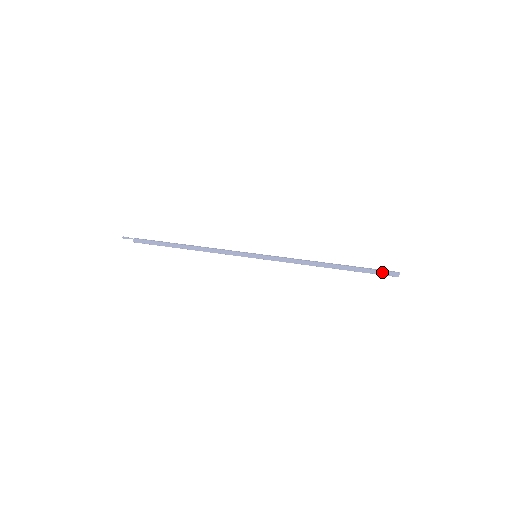
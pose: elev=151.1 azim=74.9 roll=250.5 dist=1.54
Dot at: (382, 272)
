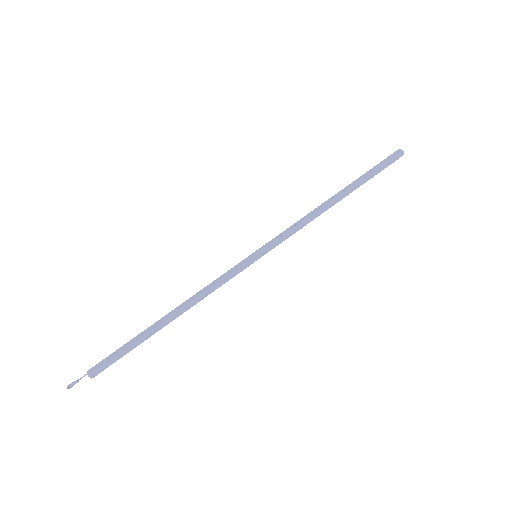
Dot at: (388, 163)
